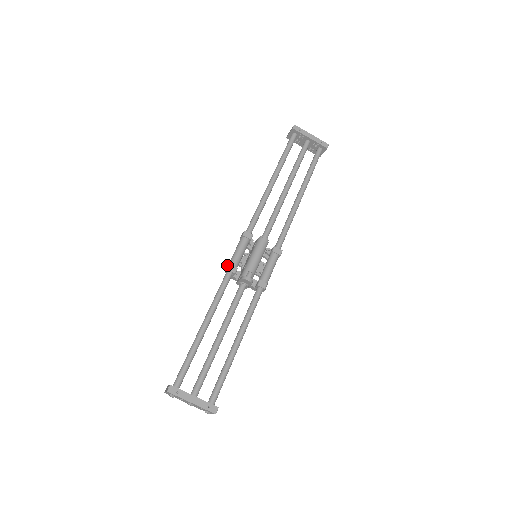
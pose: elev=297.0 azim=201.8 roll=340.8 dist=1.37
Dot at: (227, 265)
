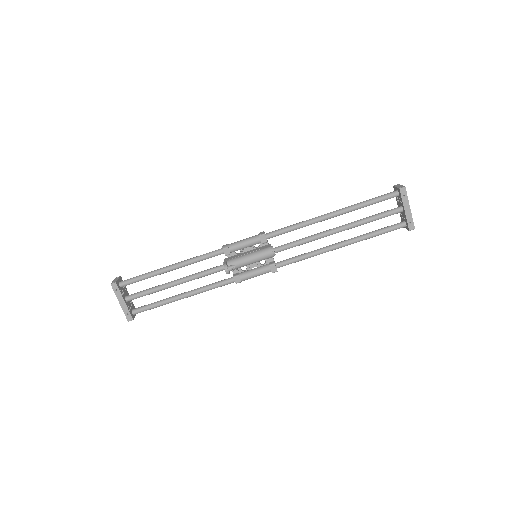
Dot at: (227, 244)
